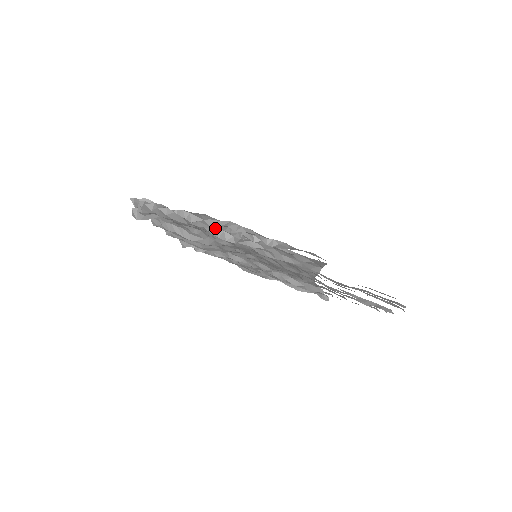
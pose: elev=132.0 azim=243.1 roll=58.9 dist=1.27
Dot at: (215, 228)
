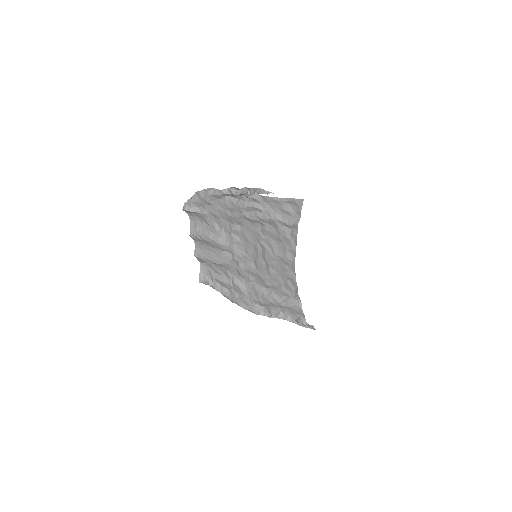
Dot at: (238, 190)
